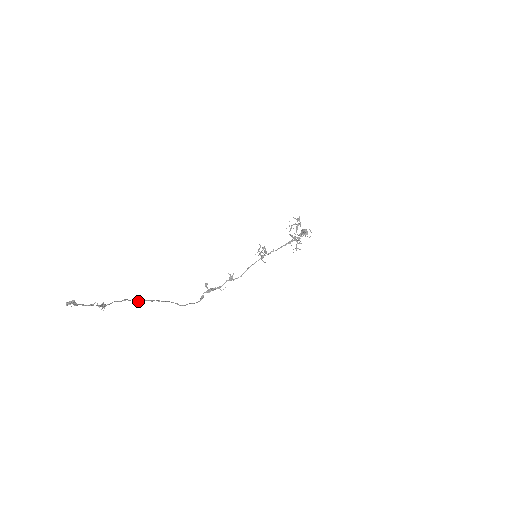
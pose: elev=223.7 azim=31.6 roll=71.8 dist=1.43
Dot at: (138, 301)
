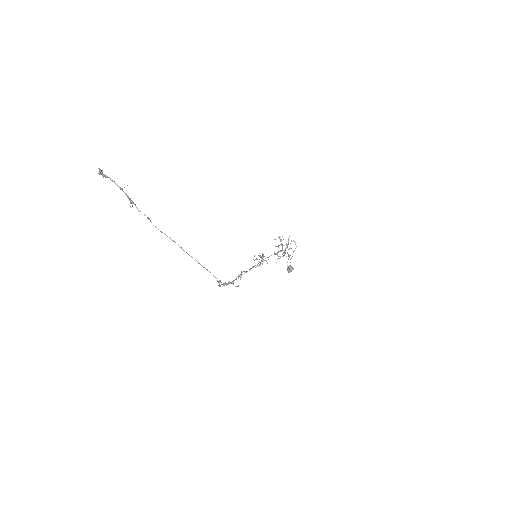
Dot at: (161, 231)
